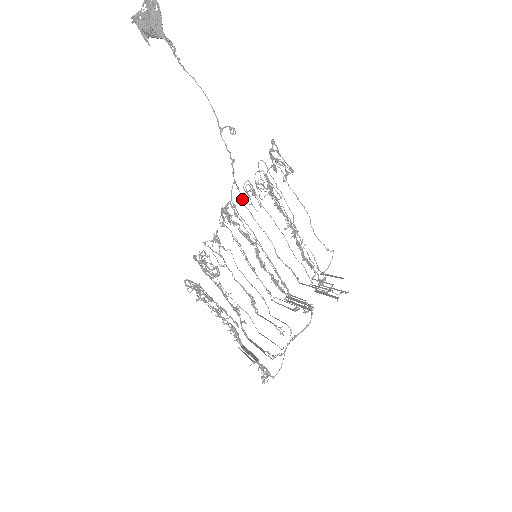
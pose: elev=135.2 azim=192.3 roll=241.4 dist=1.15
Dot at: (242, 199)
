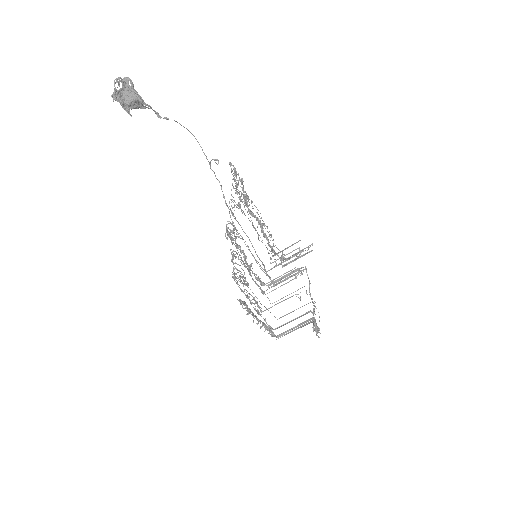
Dot at: occluded
